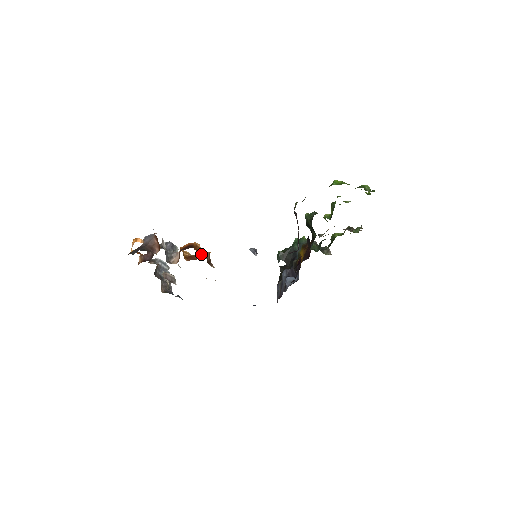
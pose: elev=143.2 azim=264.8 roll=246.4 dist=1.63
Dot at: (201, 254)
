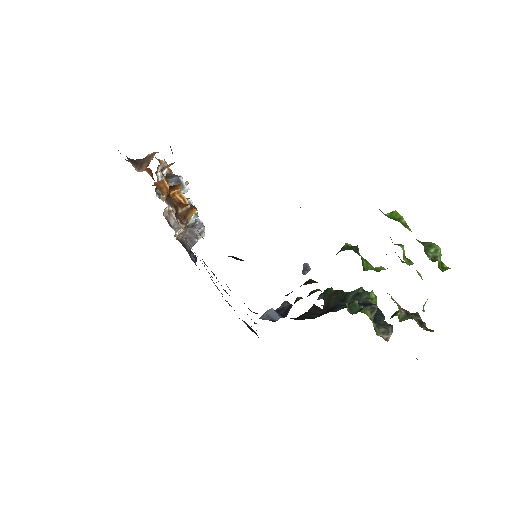
Dot at: (171, 199)
